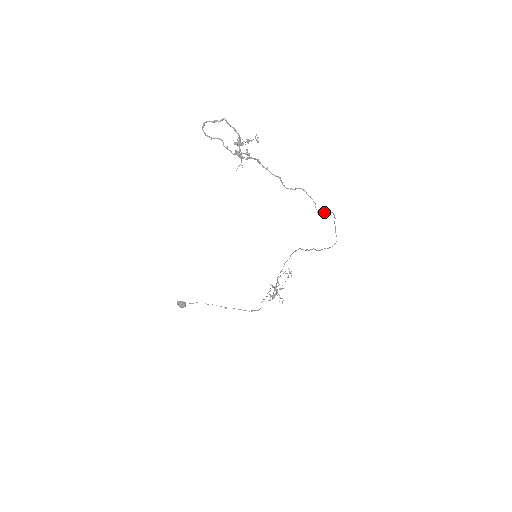
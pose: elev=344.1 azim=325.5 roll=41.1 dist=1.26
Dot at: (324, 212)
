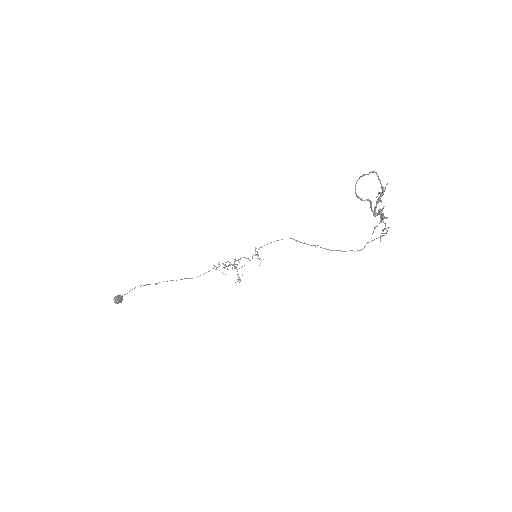
Dot at: occluded
